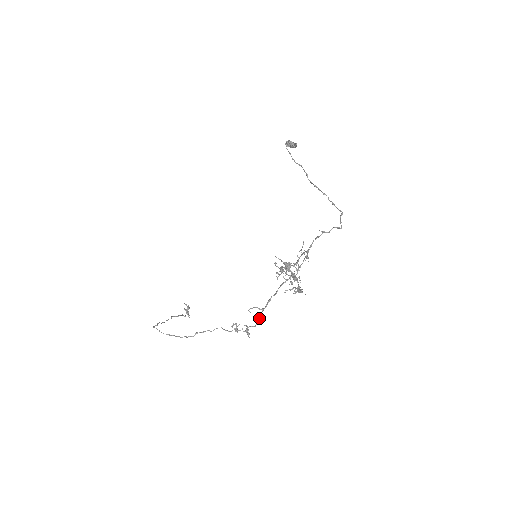
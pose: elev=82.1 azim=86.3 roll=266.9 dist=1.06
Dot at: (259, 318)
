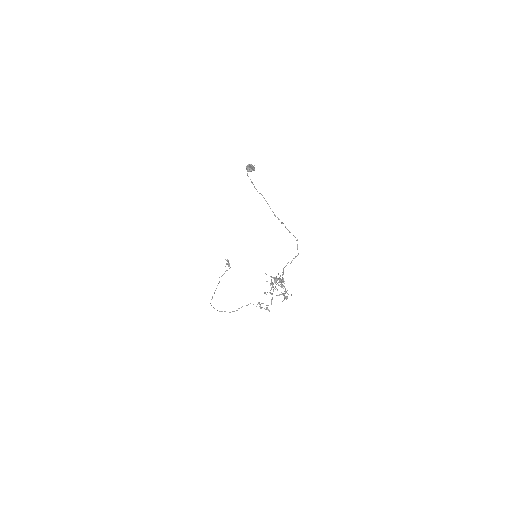
Dot at: occluded
